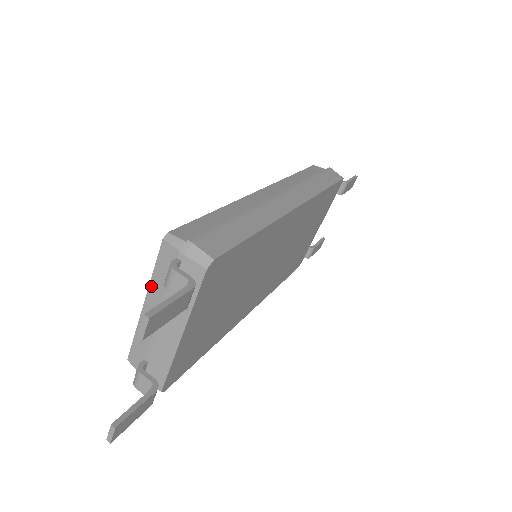
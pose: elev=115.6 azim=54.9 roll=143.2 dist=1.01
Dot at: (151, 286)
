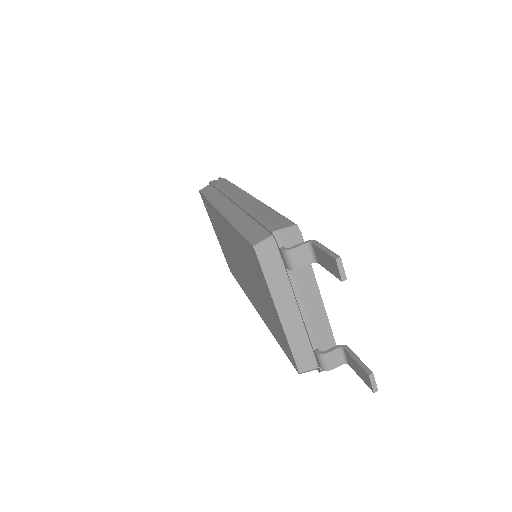
Dot at: (274, 295)
